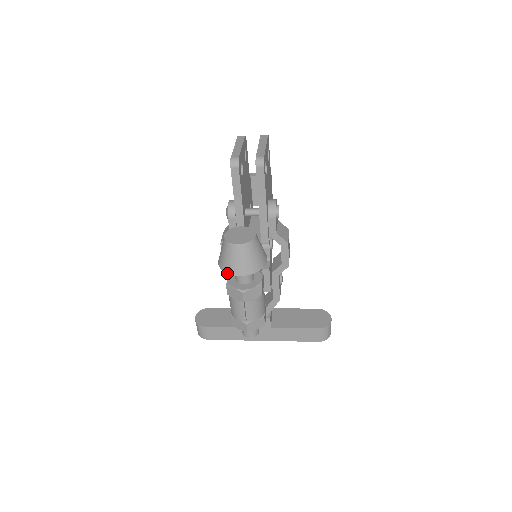
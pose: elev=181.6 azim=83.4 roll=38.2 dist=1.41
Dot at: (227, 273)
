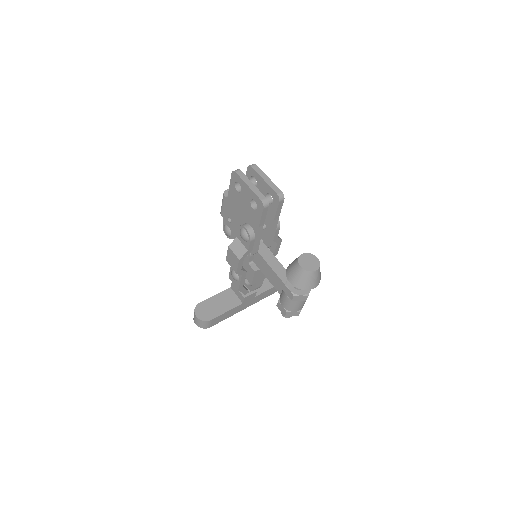
Dot at: occluded
